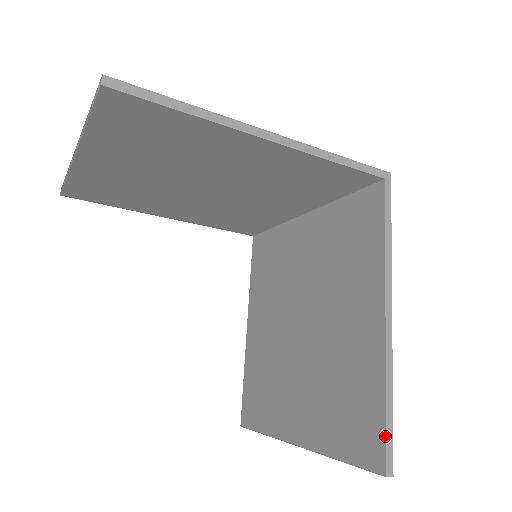
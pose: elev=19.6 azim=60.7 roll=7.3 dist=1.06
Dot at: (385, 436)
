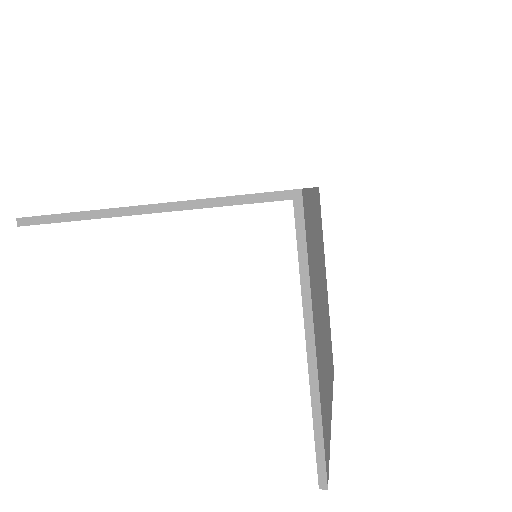
Dot at: (316, 457)
